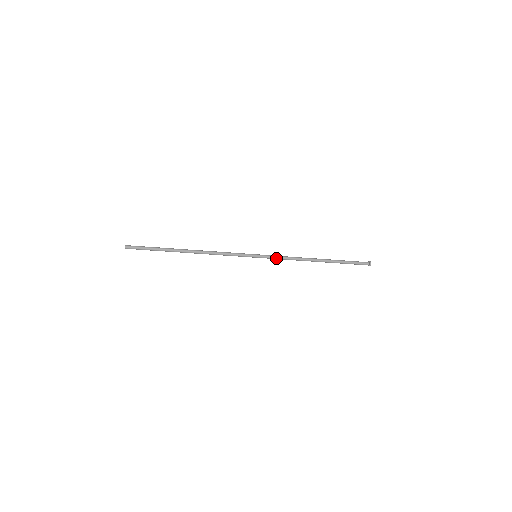
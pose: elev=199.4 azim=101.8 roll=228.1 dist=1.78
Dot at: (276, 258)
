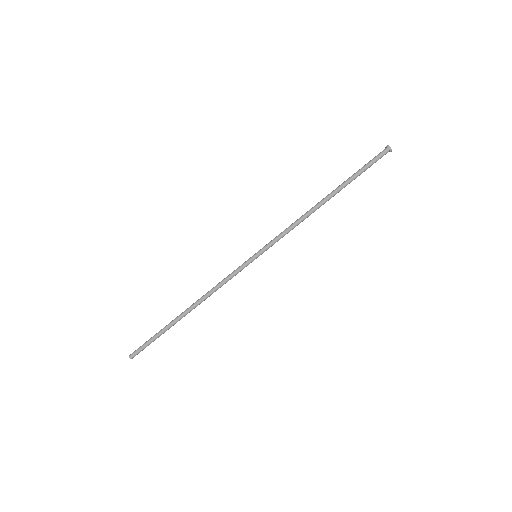
Dot at: (277, 239)
